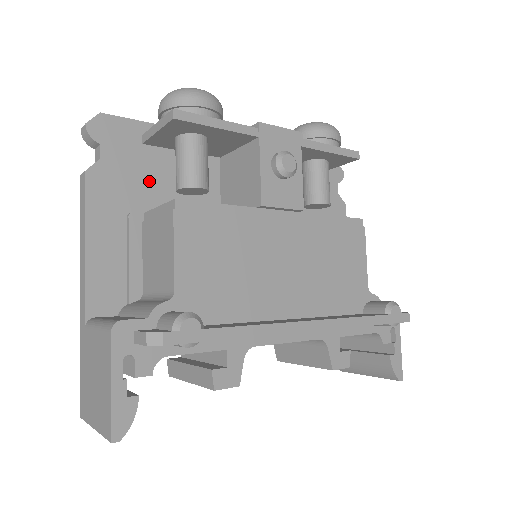
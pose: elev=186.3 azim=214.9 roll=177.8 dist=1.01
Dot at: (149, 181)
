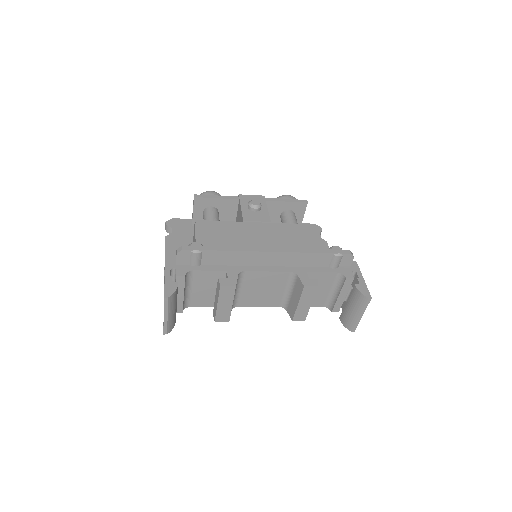
Dot at: occluded
